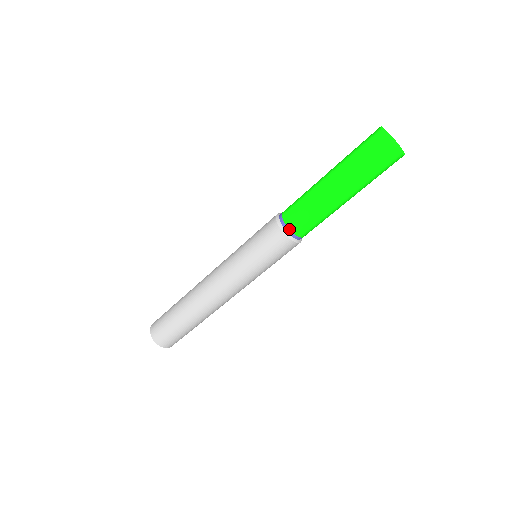
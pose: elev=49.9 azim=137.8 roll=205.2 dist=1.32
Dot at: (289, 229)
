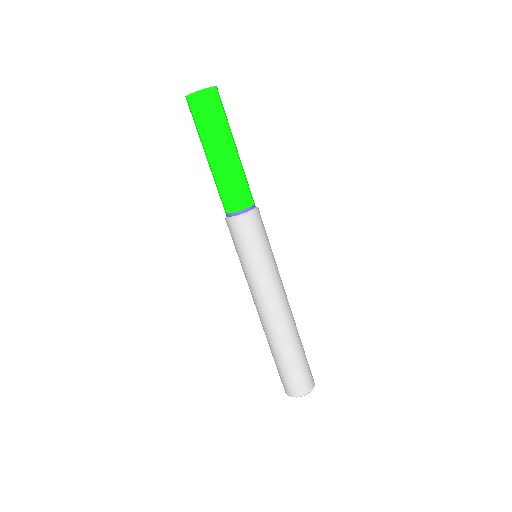
Dot at: (243, 210)
